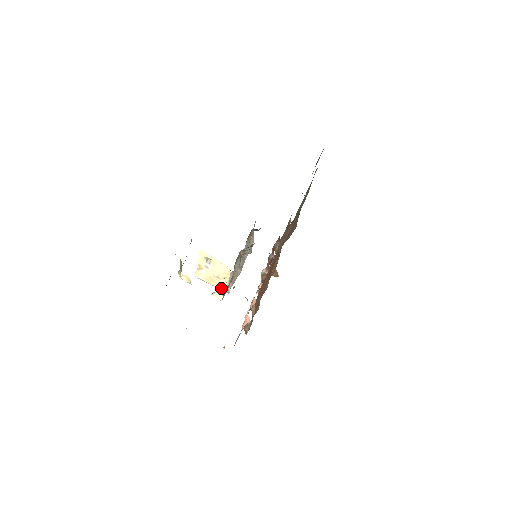
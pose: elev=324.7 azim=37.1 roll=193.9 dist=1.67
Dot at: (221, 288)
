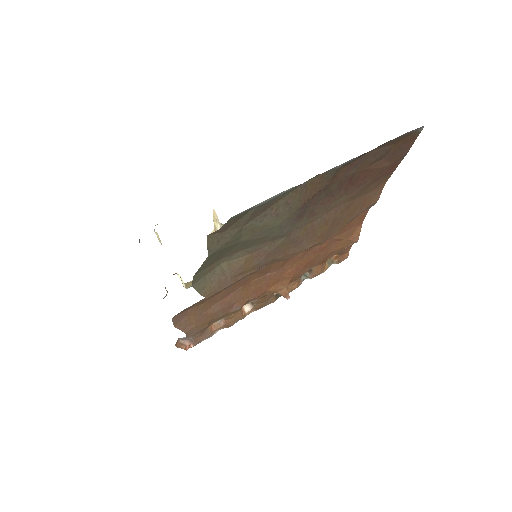
Dot at: occluded
